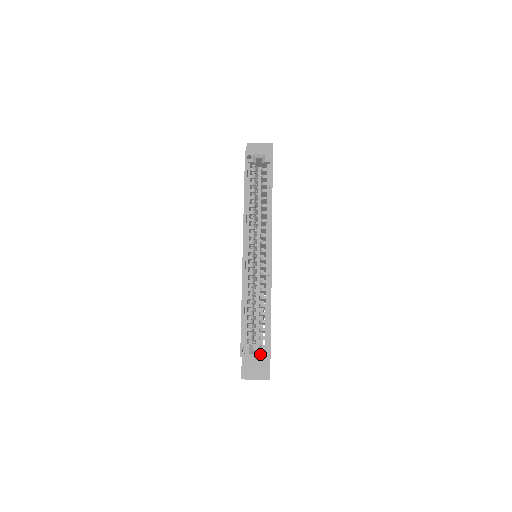
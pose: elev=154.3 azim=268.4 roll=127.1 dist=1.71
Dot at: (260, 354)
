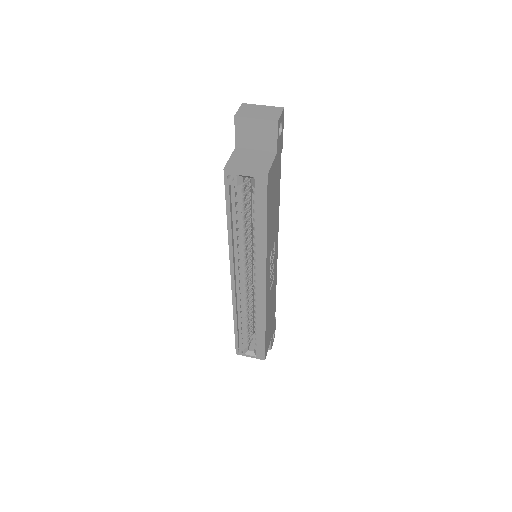
Dot at: (255, 357)
